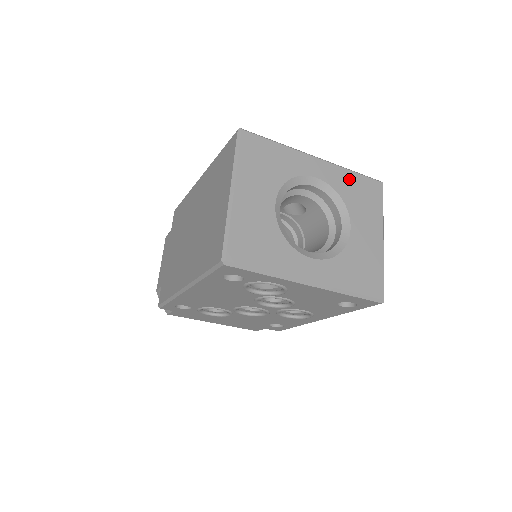
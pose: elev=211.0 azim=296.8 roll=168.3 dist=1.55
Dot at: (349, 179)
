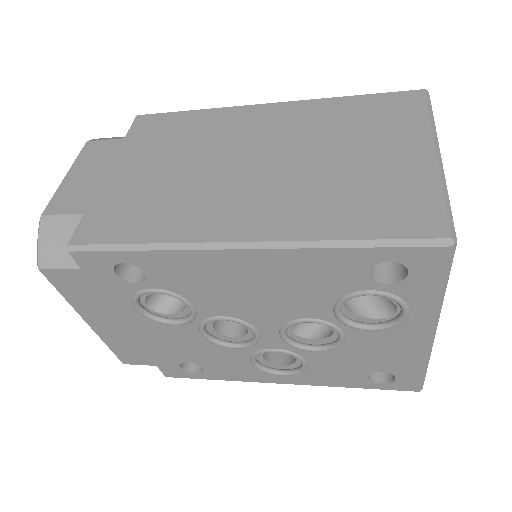
Dot at: occluded
